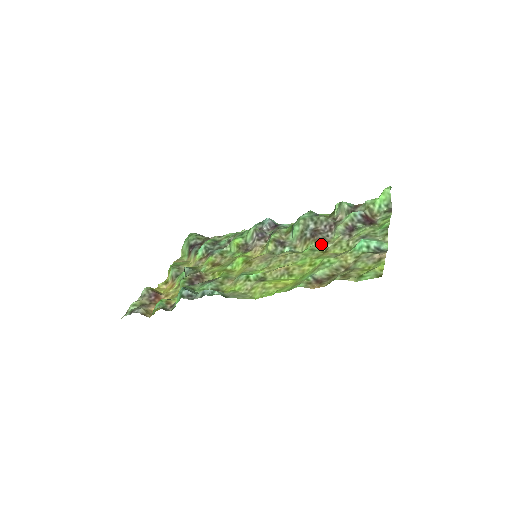
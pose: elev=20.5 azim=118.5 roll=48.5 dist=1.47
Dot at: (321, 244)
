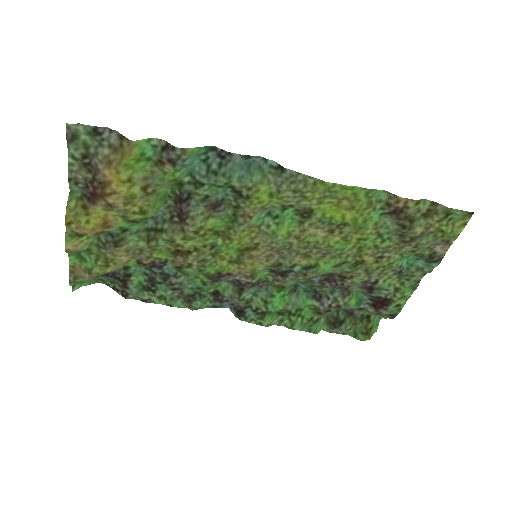
Dot at: (346, 271)
